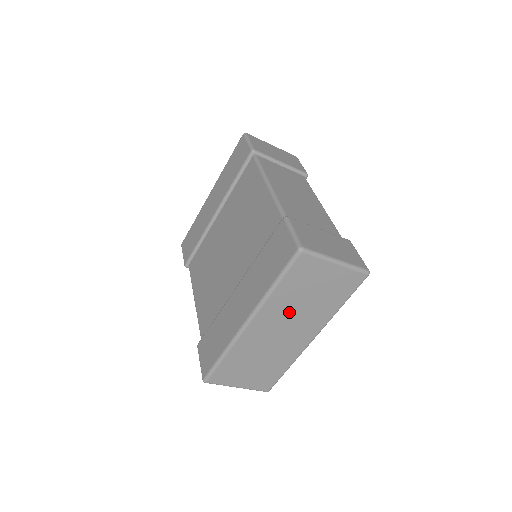
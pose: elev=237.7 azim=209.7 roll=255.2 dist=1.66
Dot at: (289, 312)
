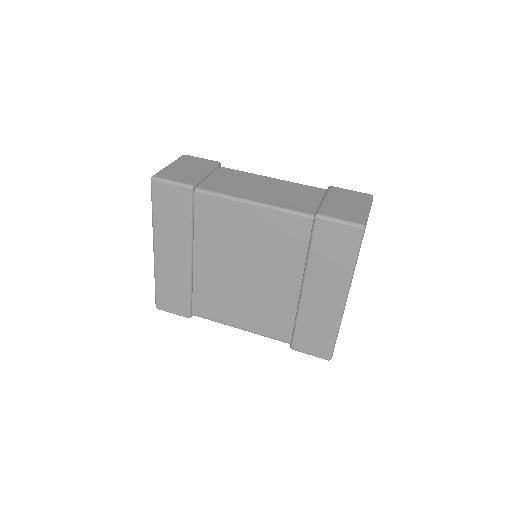
Dot at: occluded
